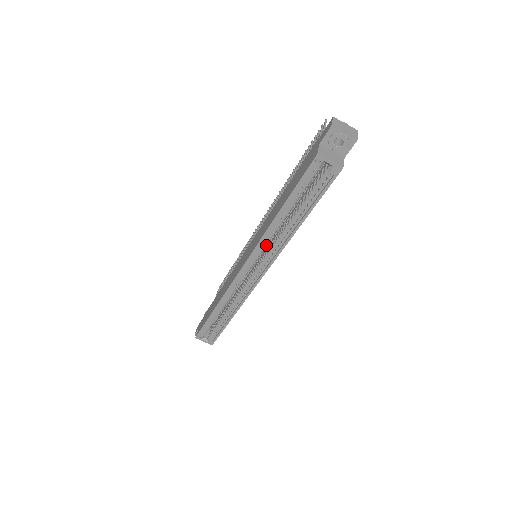
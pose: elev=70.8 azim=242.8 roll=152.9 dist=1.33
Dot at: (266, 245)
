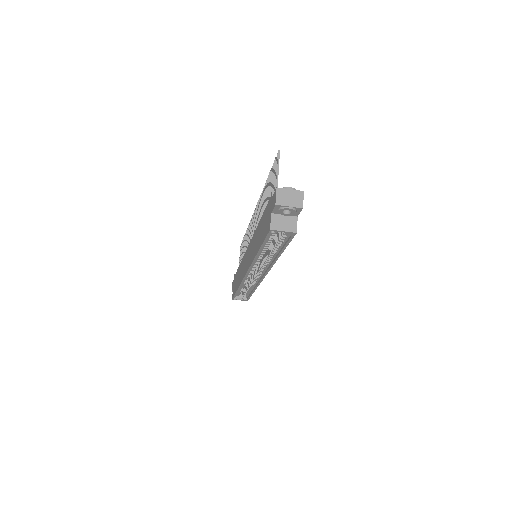
Dot at: occluded
